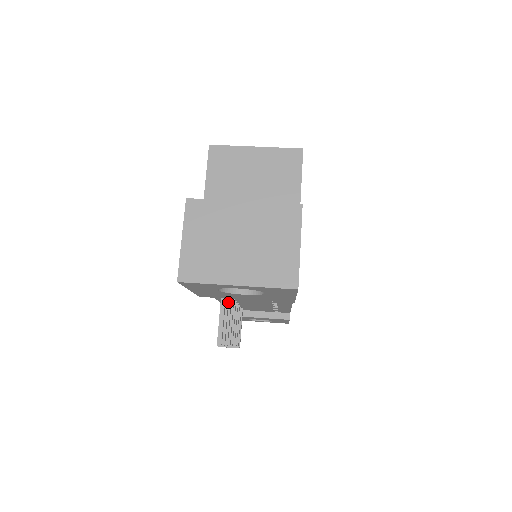
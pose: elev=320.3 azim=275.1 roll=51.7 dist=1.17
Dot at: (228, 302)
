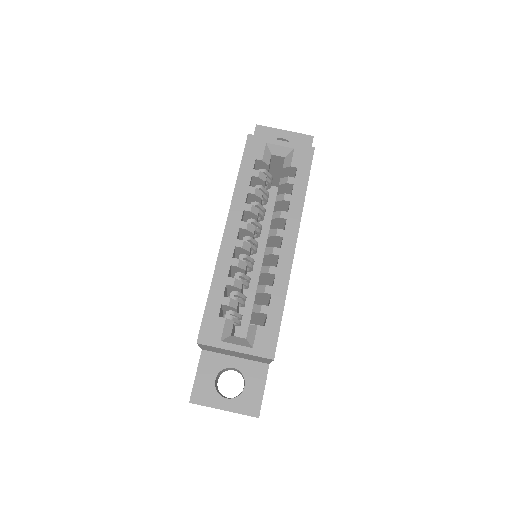
Dot at: occluded
